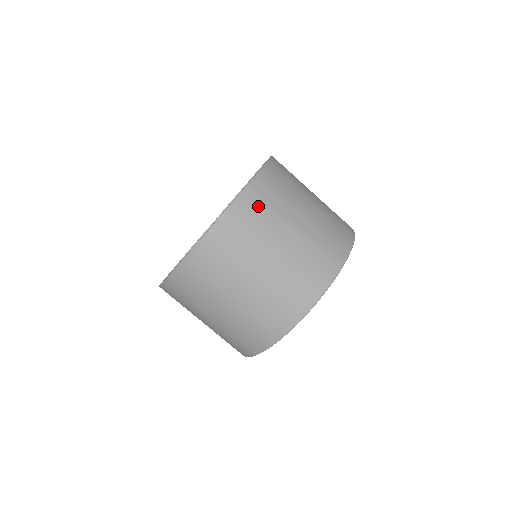
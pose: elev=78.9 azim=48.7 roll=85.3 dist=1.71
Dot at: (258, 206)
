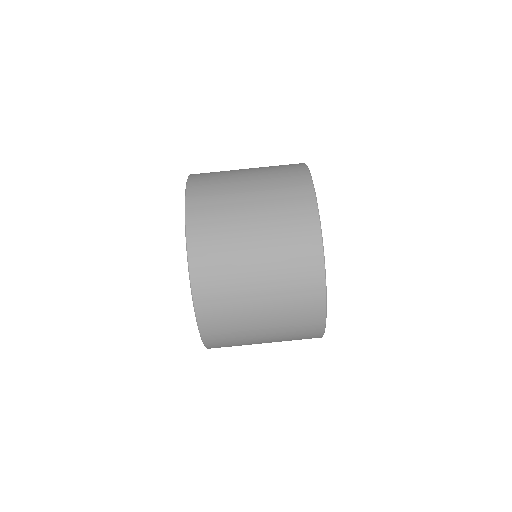
Dot at: (207, 203)
